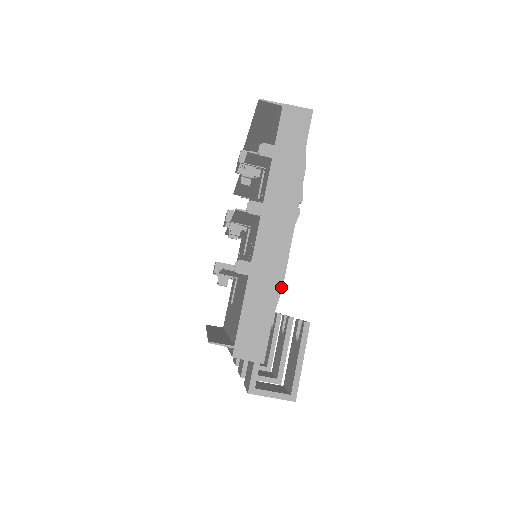
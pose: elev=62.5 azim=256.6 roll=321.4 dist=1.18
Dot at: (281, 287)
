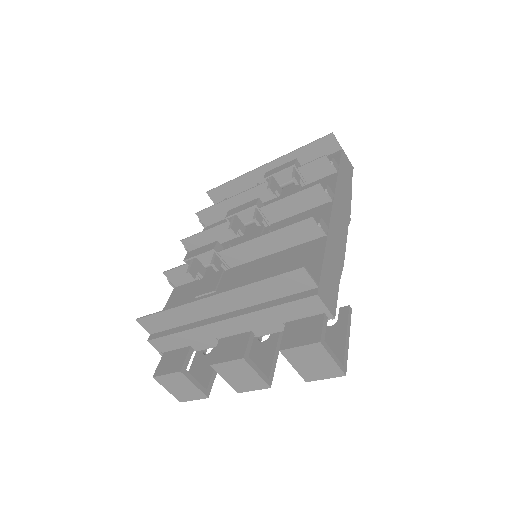
Dot at: (343, 263)
